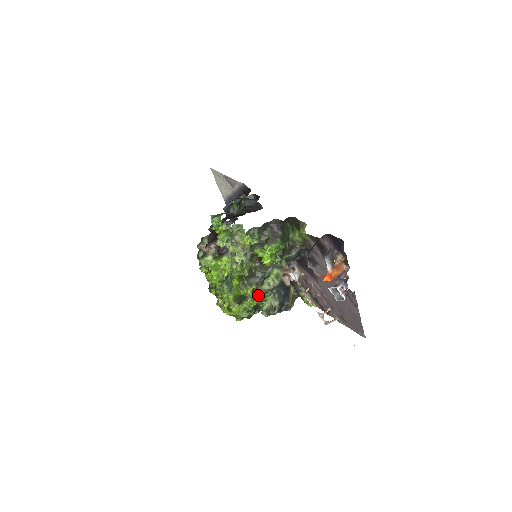
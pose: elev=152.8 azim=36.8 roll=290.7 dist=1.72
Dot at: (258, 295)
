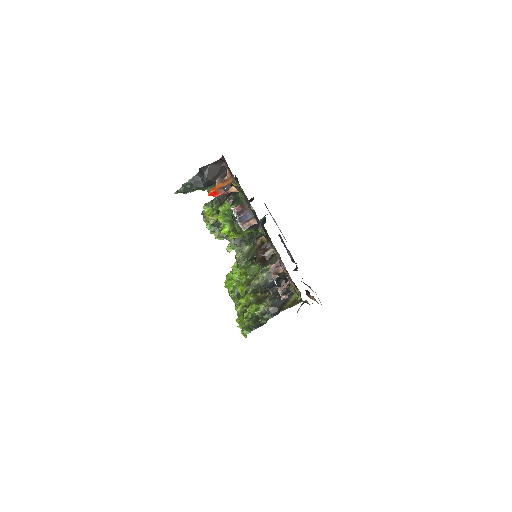
Dot at: (248, 292)
